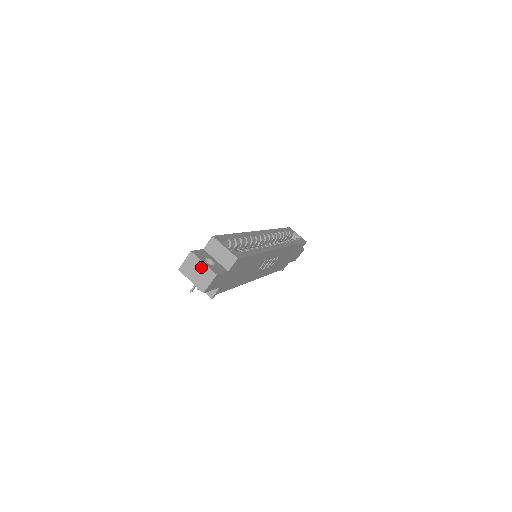
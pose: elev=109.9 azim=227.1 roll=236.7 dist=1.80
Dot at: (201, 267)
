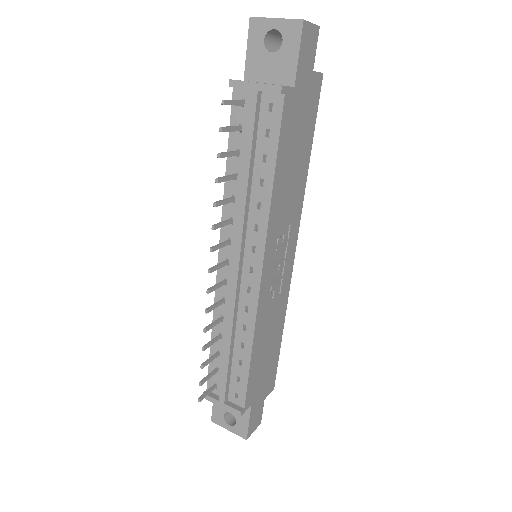
Dot at: occluded
